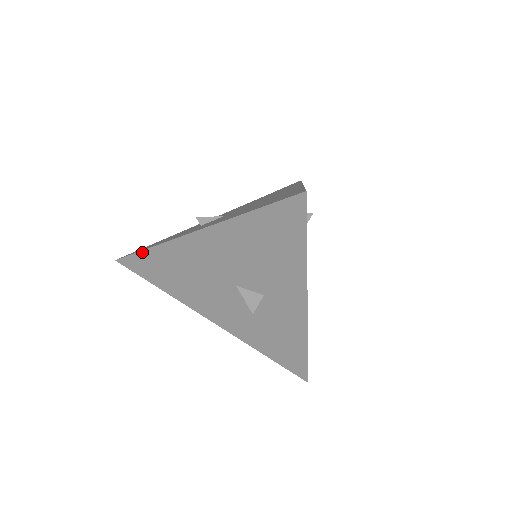
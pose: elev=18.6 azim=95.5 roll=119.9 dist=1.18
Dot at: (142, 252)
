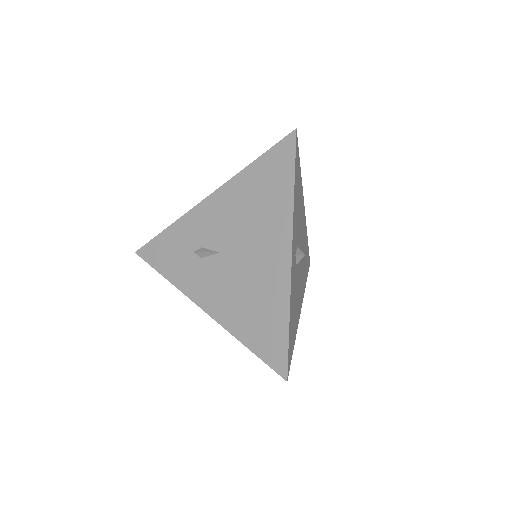
Dot at: (159, 272)
